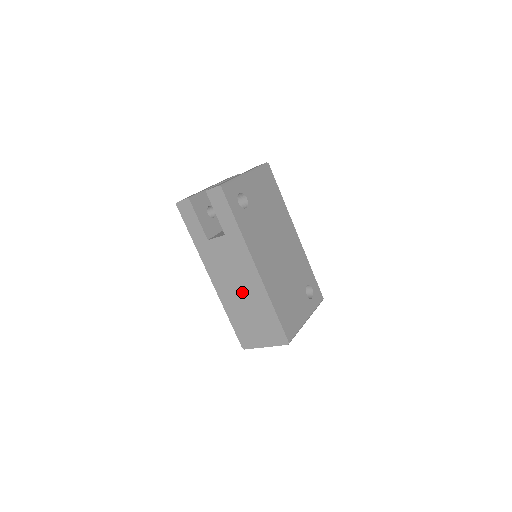
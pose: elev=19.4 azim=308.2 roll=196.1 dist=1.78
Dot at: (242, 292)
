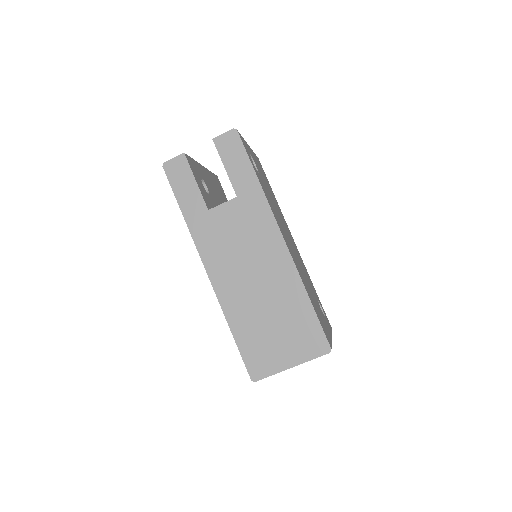
Dot at: (258, 281)
